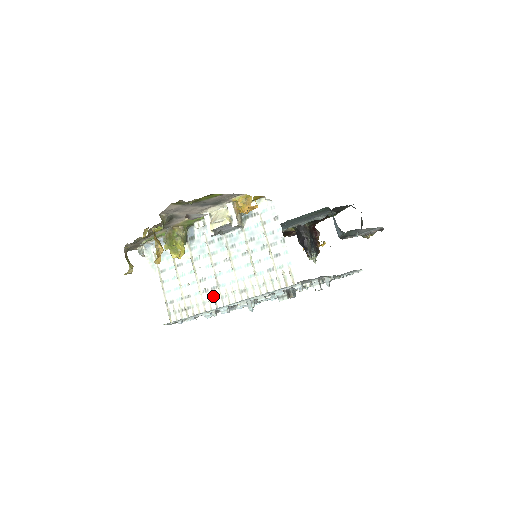
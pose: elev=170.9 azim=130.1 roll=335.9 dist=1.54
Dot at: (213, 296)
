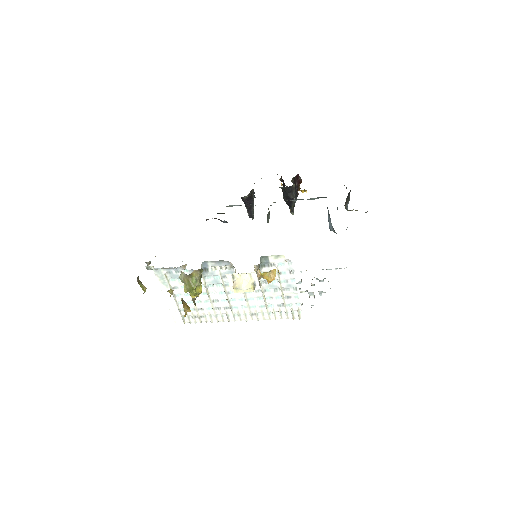
Dot at: (226, 313)
